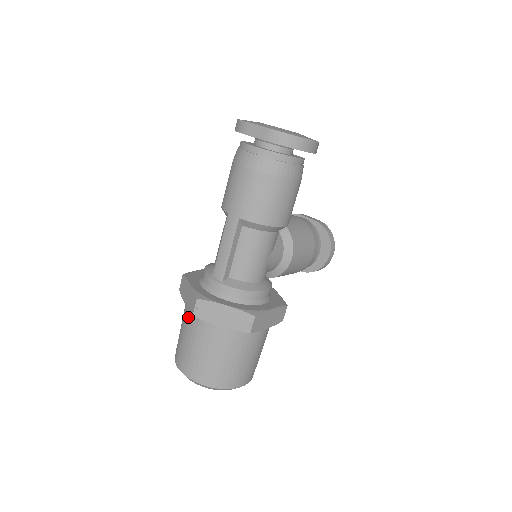
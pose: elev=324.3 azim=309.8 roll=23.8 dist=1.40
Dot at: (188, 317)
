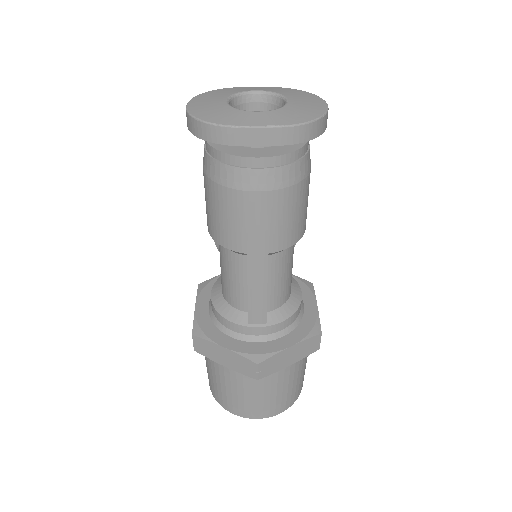
Dot at: (236, 375)
